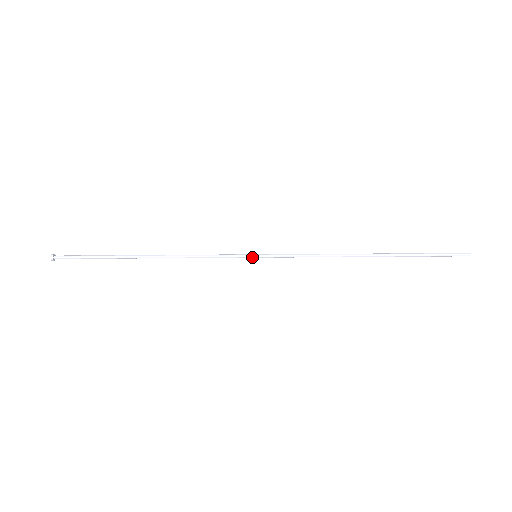
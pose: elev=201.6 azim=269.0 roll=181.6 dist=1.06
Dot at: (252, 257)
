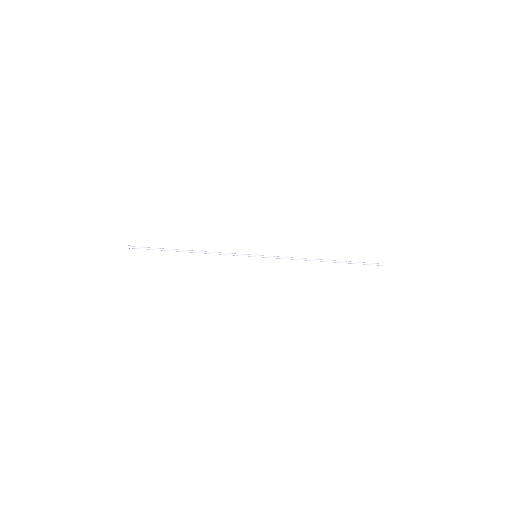
Dot at: (254, 255)
